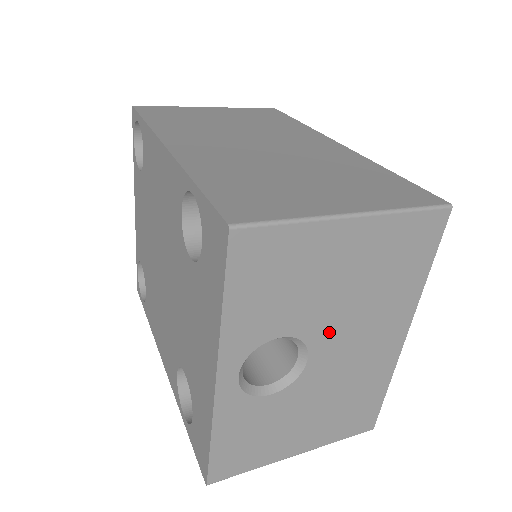
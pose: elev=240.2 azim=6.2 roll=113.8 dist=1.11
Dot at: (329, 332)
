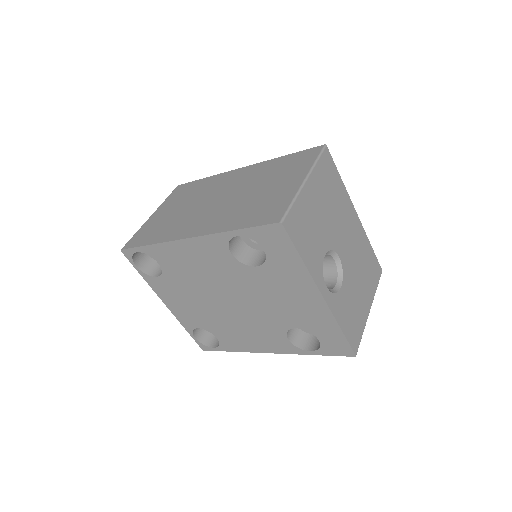
Dot at: (335, 237)
